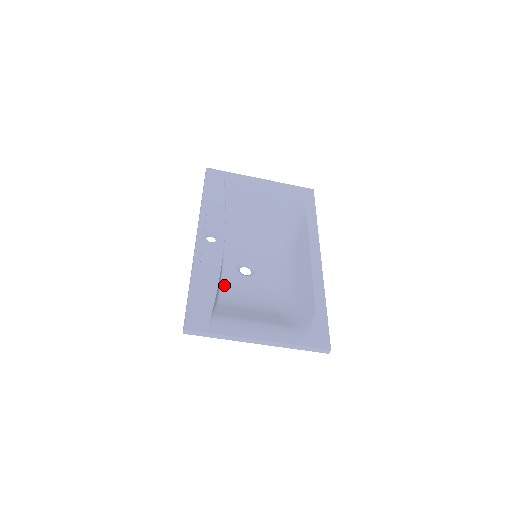
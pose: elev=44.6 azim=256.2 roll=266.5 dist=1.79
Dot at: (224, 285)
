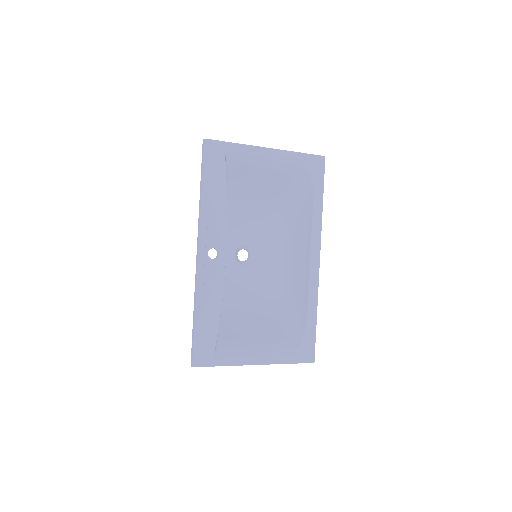
Dot at: occluded
